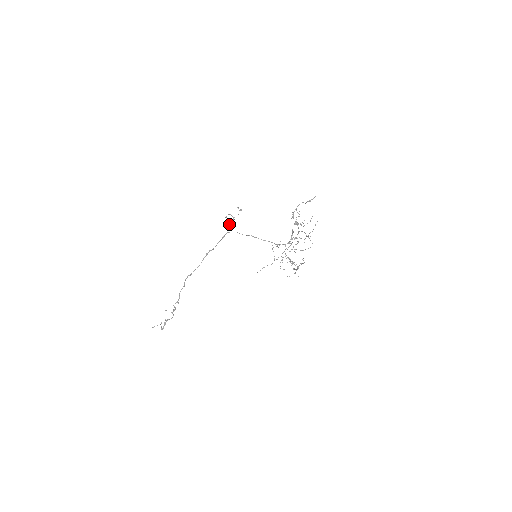
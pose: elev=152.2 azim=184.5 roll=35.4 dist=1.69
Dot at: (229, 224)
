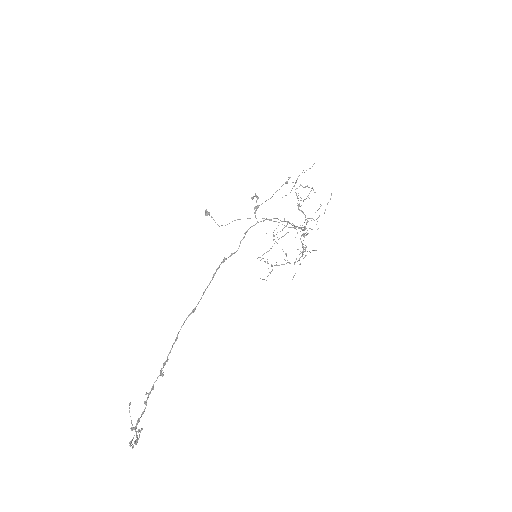
Dot at: (256, 208)
